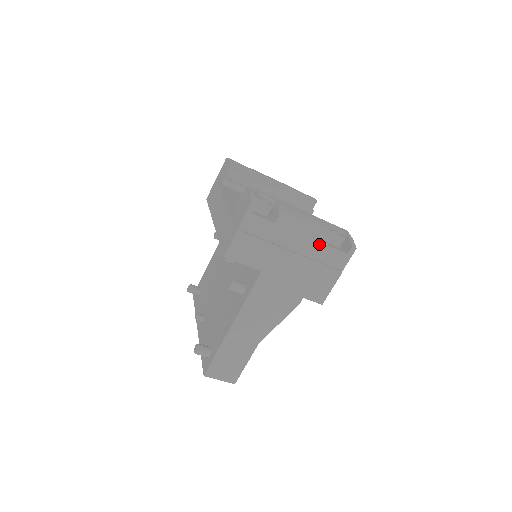
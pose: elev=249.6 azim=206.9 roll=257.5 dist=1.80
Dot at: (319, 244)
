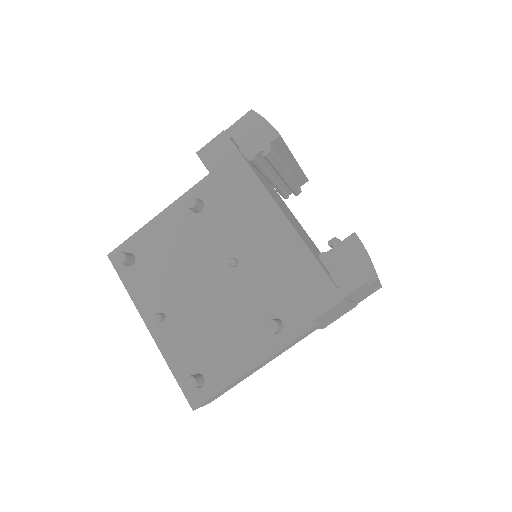
Dot at: (370, 291)
